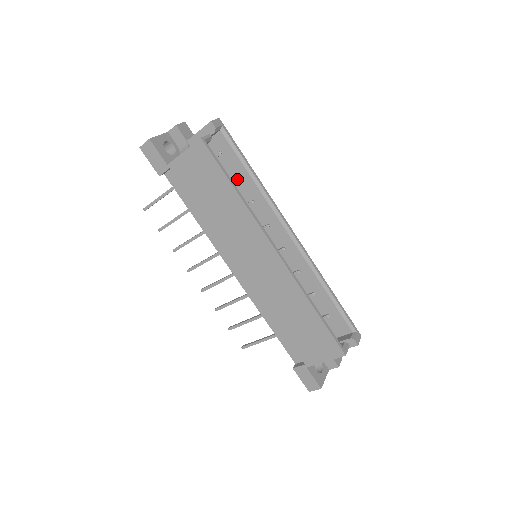
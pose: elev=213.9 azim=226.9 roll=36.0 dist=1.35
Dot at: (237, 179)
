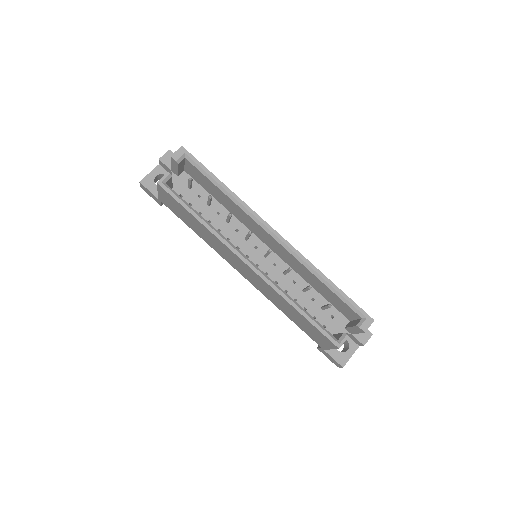
Dot at: (217, 193)
